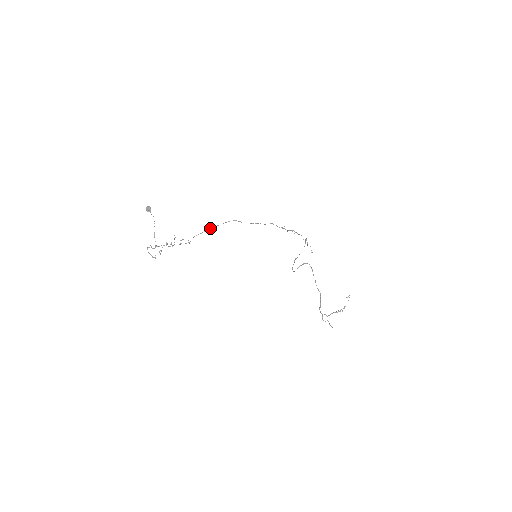
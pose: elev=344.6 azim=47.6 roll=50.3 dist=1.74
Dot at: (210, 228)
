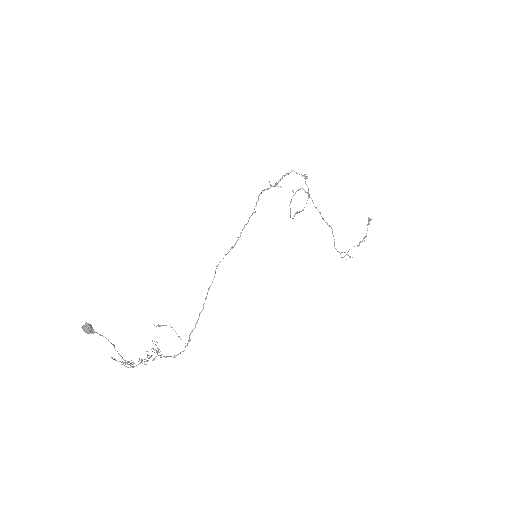
Dot at: (203, 304)
